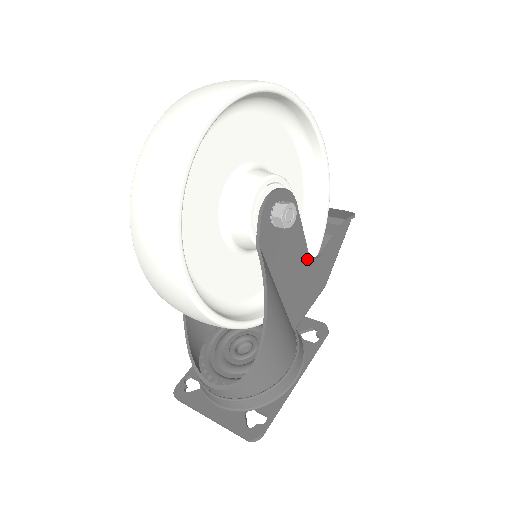
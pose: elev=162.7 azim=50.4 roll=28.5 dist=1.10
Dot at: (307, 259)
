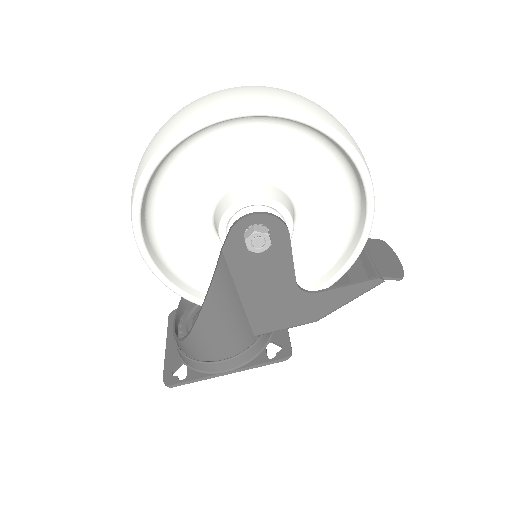
Dot at: (293, 288)
